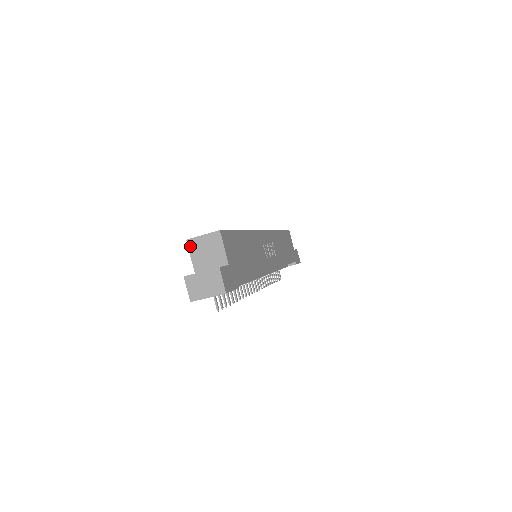
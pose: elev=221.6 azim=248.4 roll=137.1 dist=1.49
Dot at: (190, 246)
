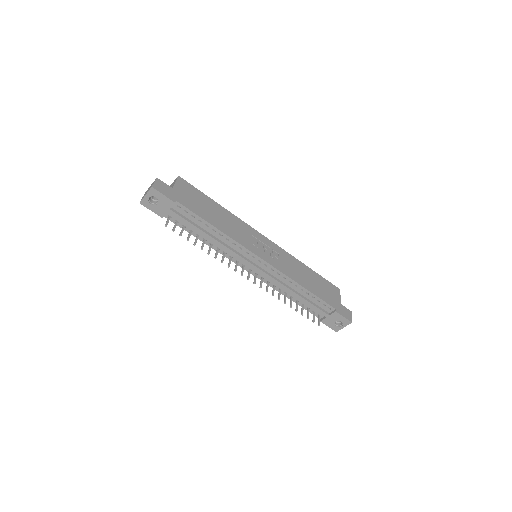
Dot at: occluded
